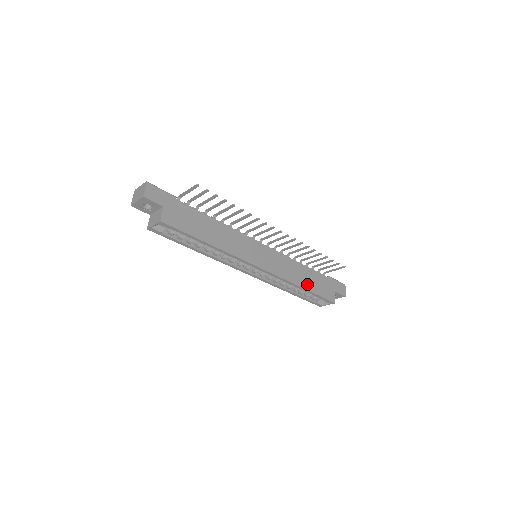
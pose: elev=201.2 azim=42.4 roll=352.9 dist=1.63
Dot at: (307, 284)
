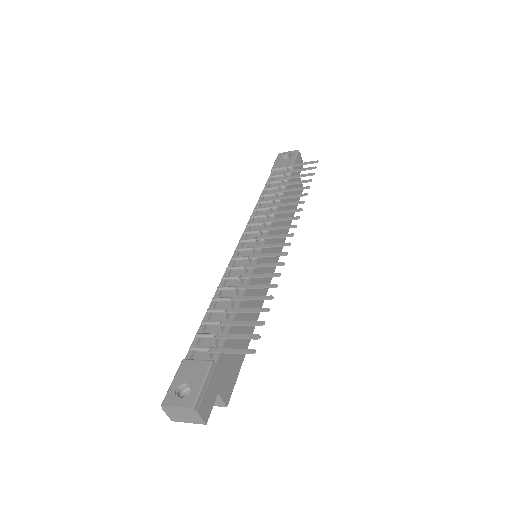
Dot at: (291, 212)
